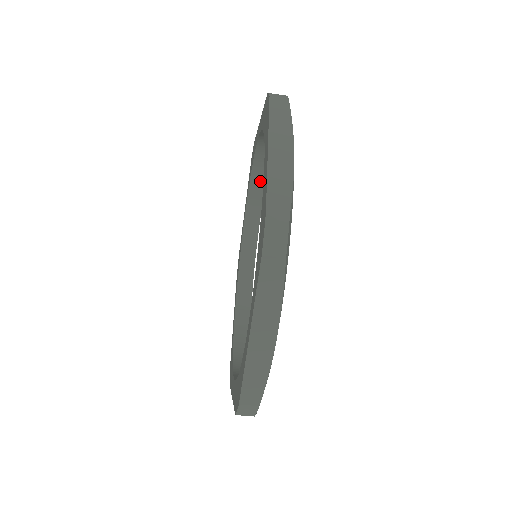
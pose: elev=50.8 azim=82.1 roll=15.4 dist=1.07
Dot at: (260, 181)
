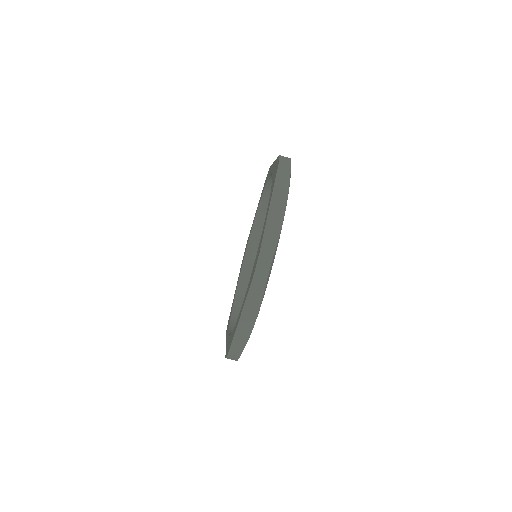
Dot at: (251, 259)
